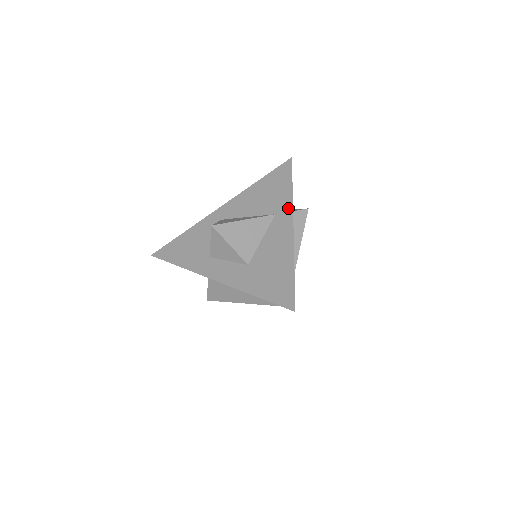
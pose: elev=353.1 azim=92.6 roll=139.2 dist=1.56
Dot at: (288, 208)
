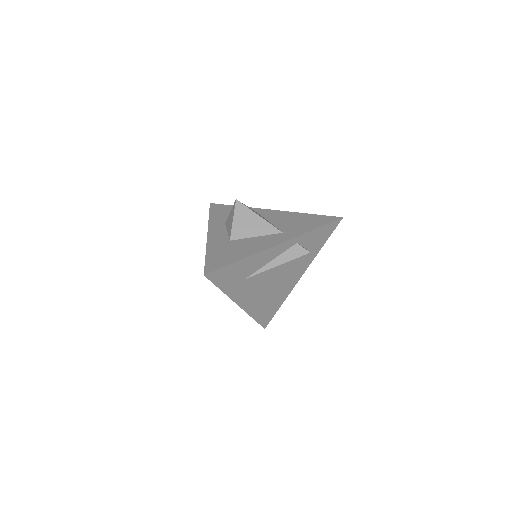
Dot at: (293, 235)
